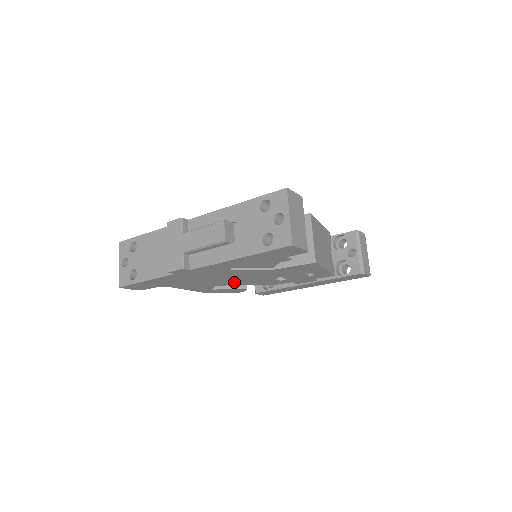
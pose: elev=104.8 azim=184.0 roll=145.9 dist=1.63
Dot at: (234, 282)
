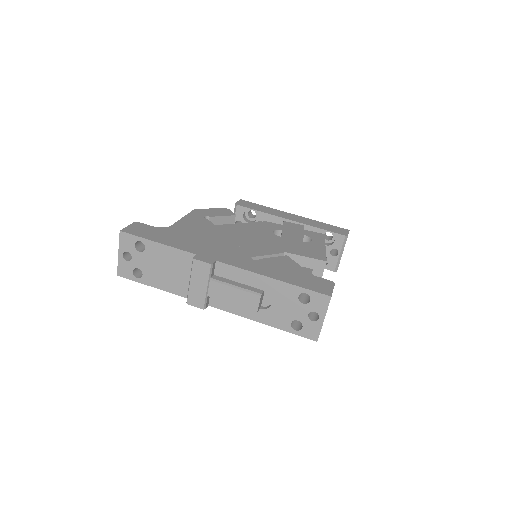
Dot at: occluded
